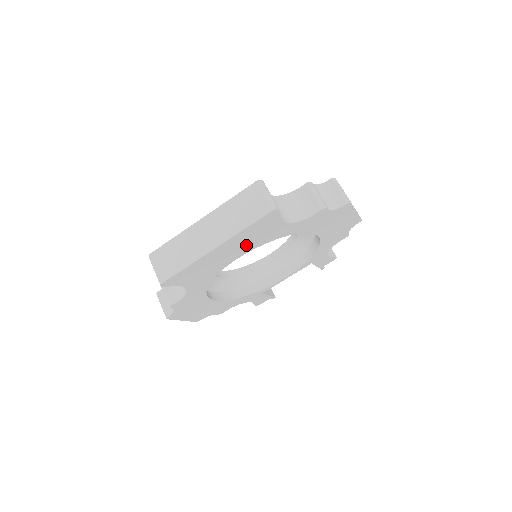
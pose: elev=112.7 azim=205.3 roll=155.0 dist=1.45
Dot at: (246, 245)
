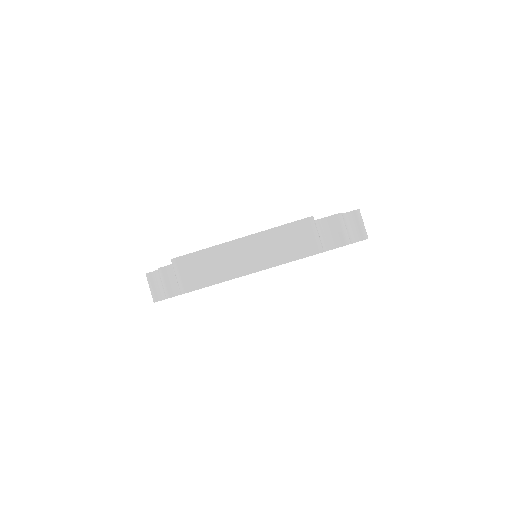
Dot at: occluded
